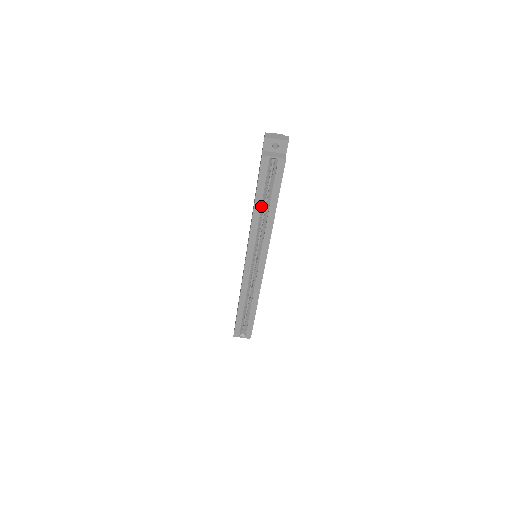
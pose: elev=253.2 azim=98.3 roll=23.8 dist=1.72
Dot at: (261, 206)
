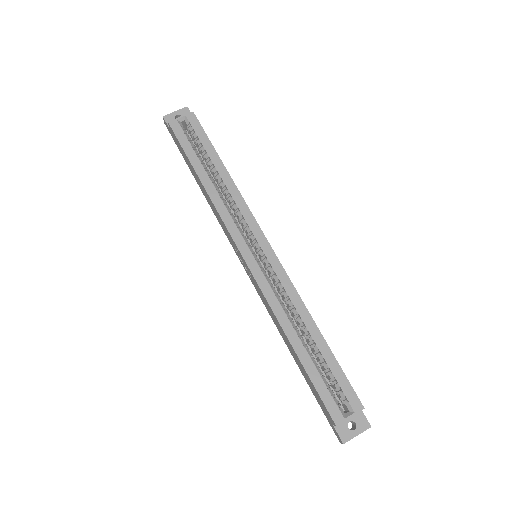
Dot at: (206, 173)
